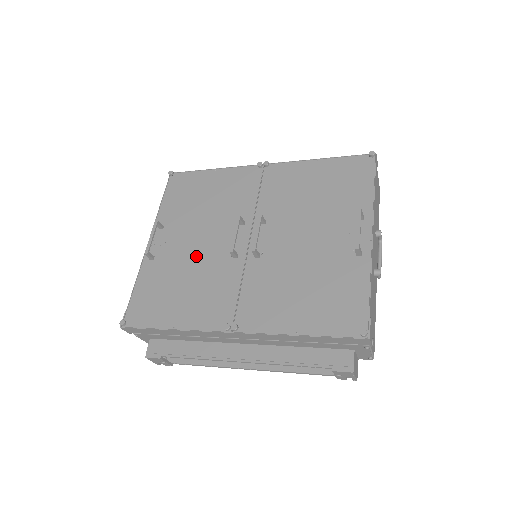
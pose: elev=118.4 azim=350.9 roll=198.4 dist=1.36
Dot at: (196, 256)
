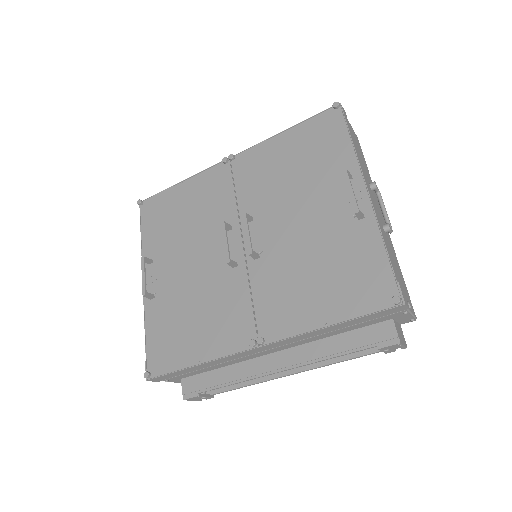
Dot at: (195, 279)
